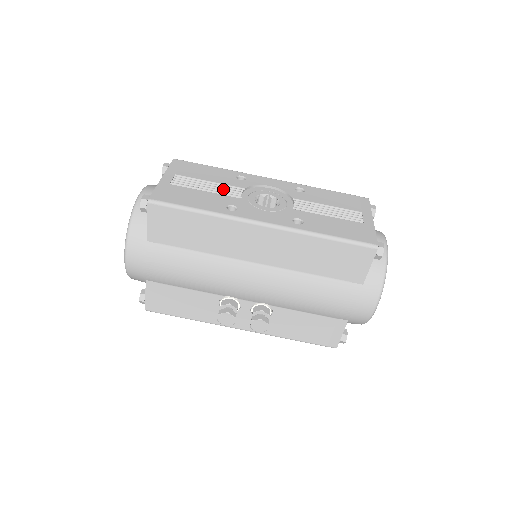
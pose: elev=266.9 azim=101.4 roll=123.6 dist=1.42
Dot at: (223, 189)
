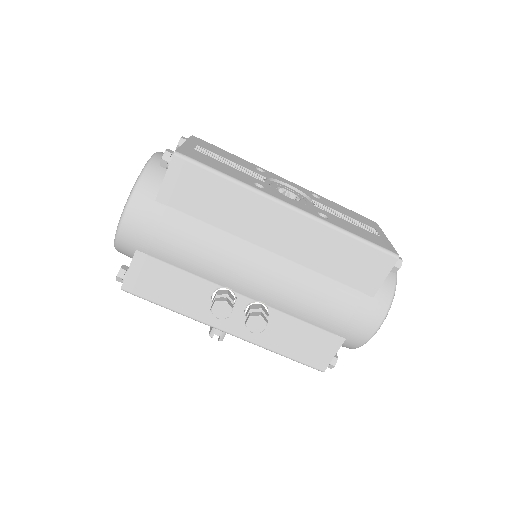
Dot at: (246, 171)
